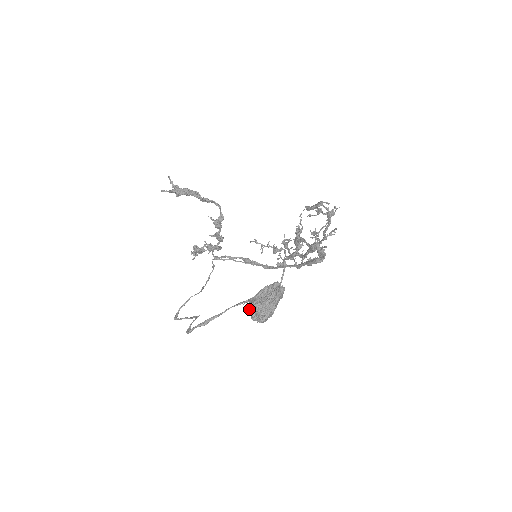
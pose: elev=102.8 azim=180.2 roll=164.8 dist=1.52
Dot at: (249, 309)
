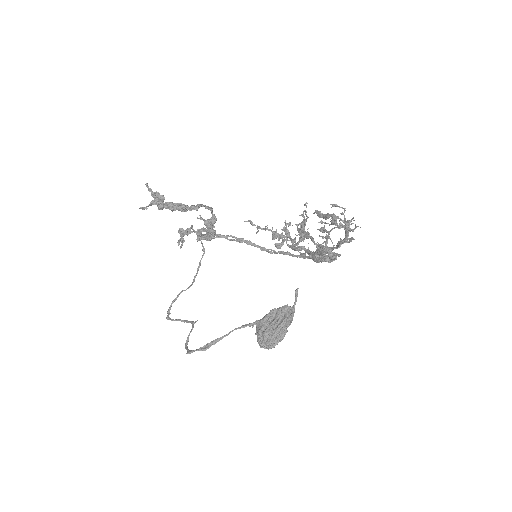
Dot at: (257, 337)
